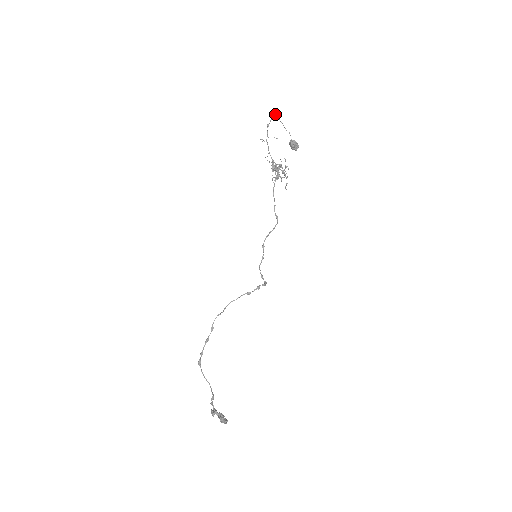
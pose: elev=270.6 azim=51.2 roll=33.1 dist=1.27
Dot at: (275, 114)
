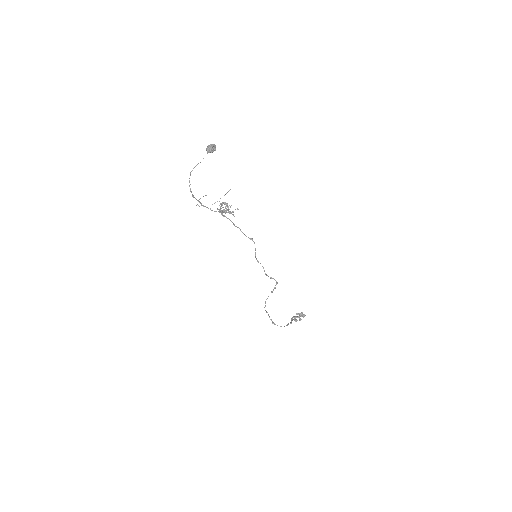
Dot at: (189, 182)
